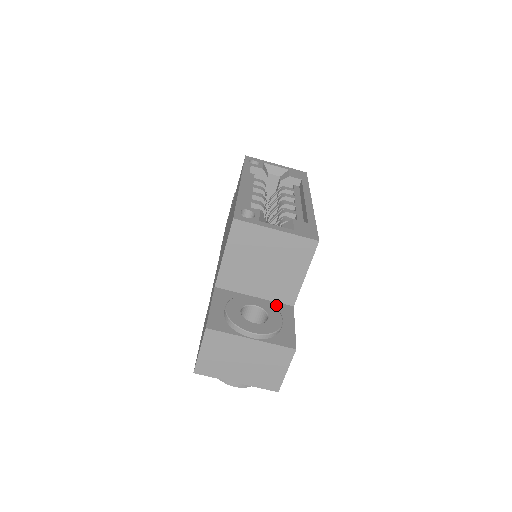
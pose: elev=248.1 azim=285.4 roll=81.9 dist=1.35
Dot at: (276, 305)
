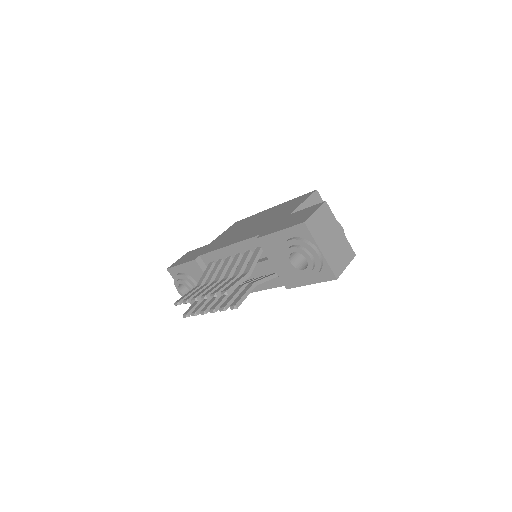
Dot at: occluded
